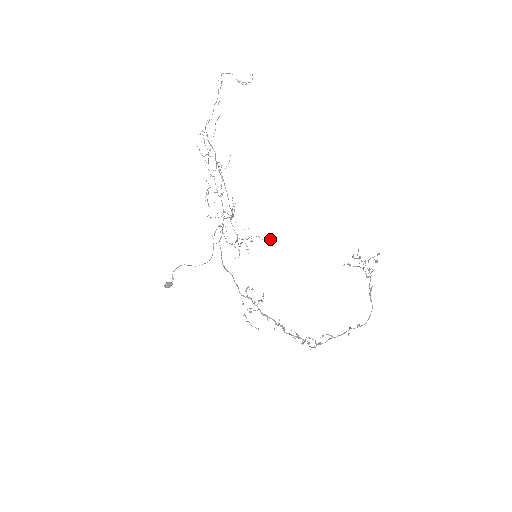
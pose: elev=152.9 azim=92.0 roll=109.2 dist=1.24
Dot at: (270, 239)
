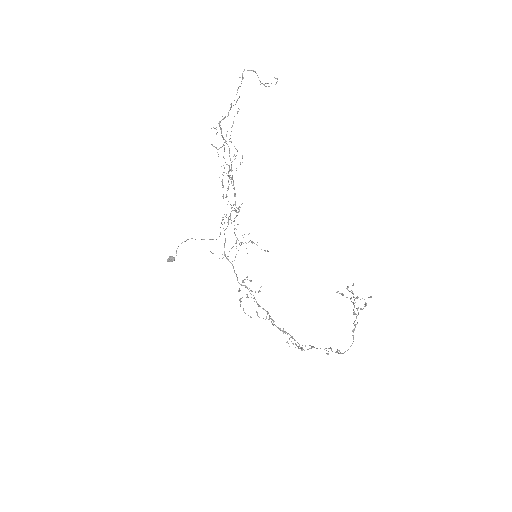
Dot at: (267, 251)
